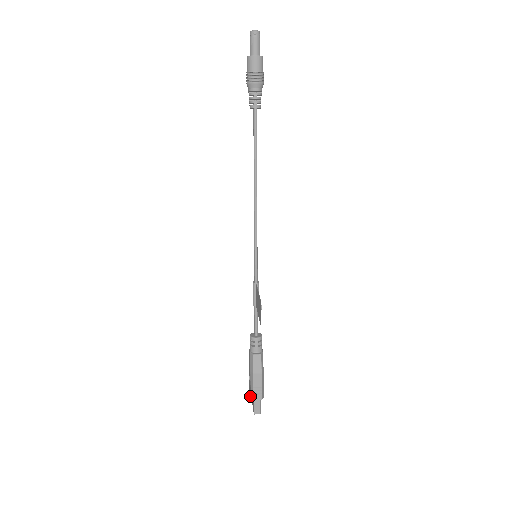
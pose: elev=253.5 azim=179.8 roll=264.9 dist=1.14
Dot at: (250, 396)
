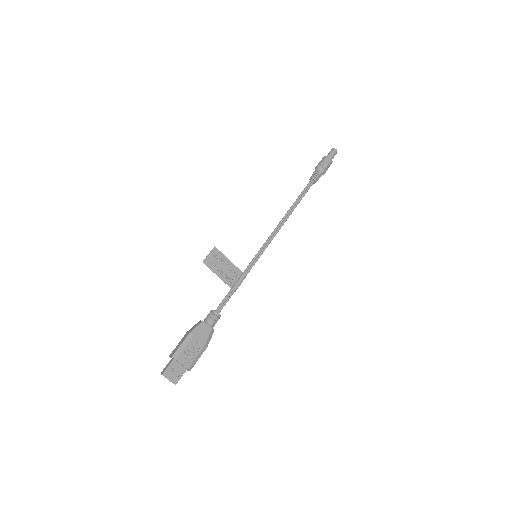
Dot at: occluded
